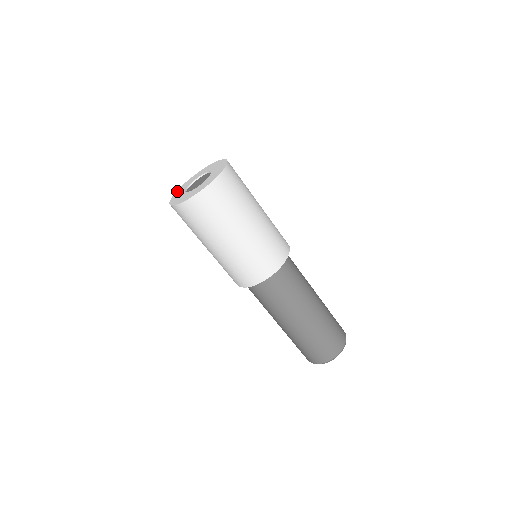
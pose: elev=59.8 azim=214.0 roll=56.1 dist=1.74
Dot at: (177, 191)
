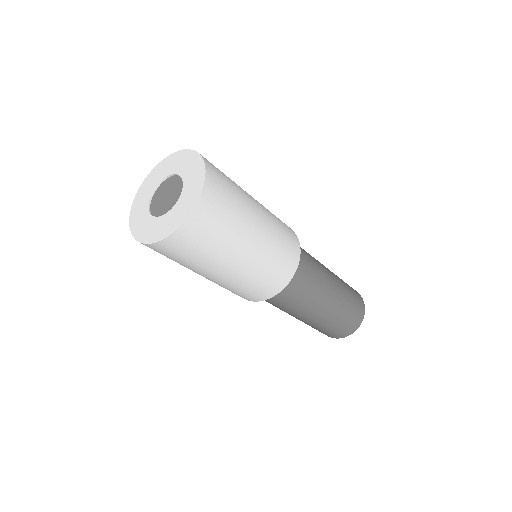
Dot at: (132, 210)
